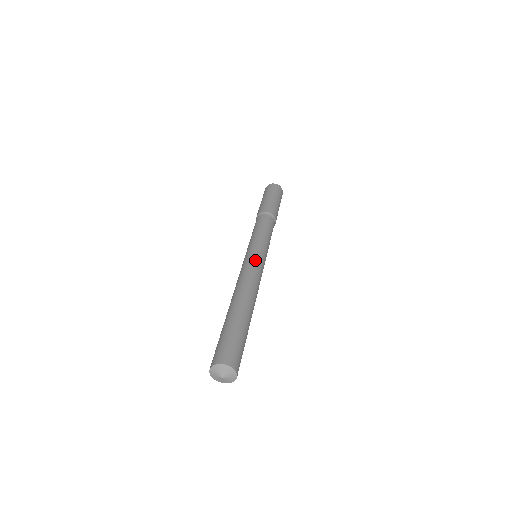
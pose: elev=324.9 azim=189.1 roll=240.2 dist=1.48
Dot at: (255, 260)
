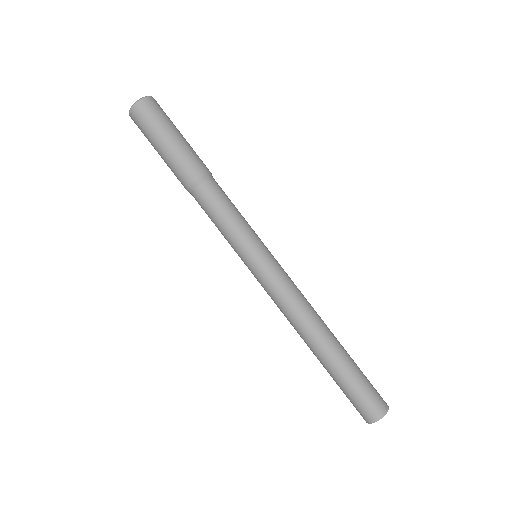
Dot at: (265, 285)
